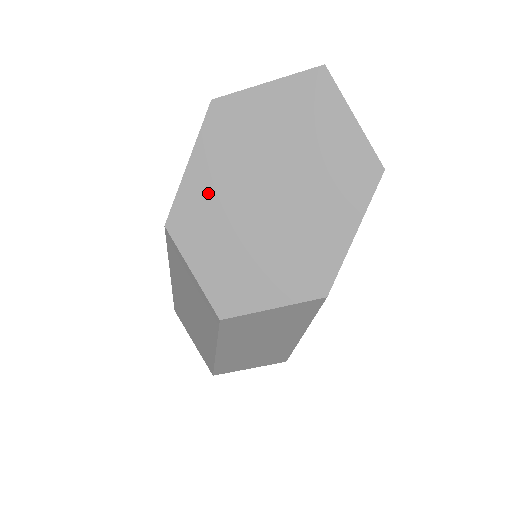
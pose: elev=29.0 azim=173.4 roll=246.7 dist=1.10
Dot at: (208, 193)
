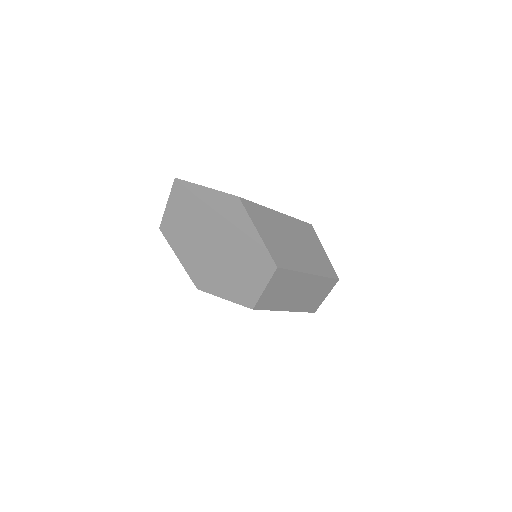
Dot at: (196, 264)
